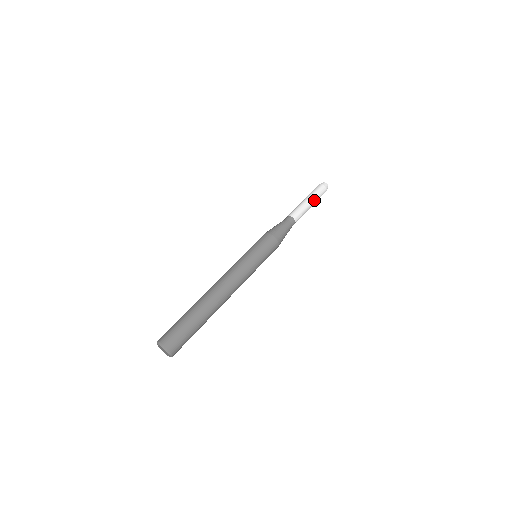
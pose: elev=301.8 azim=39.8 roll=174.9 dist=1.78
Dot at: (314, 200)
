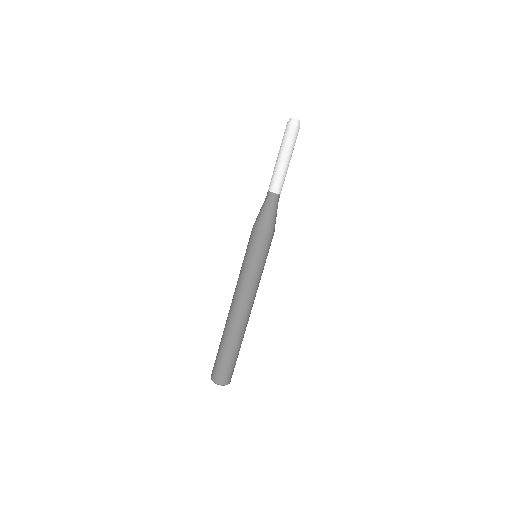
Dot at: occluded
